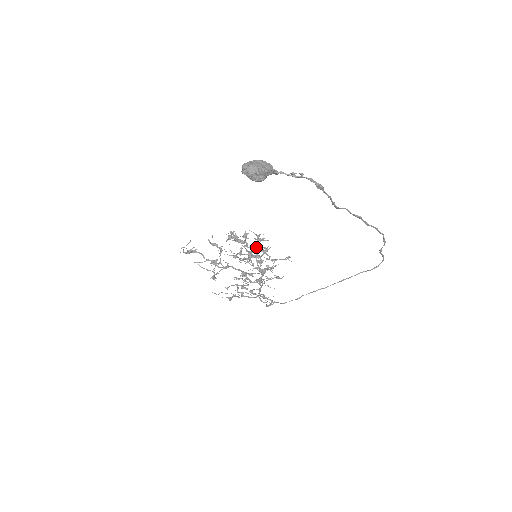
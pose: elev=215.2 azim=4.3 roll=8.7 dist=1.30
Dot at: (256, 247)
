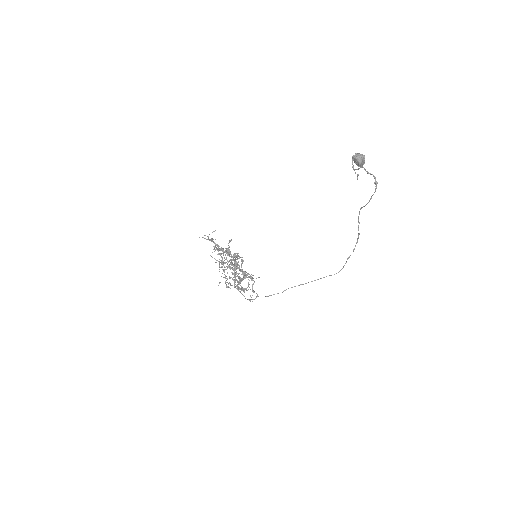
Dot at: occluded
